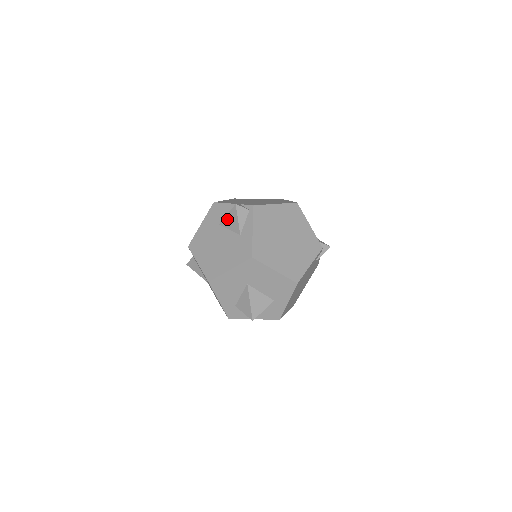
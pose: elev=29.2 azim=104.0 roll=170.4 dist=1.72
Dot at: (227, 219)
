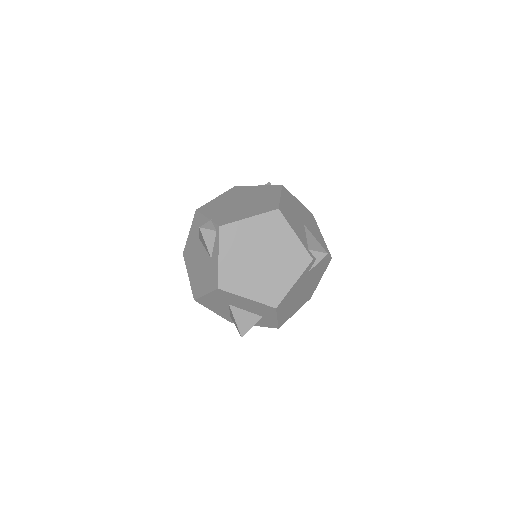
Dot at: (200, 238)
